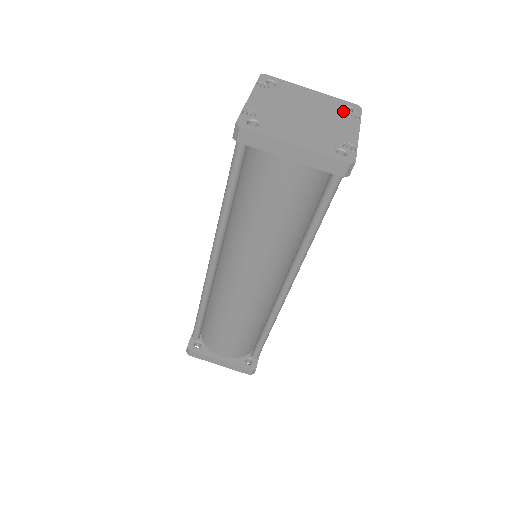
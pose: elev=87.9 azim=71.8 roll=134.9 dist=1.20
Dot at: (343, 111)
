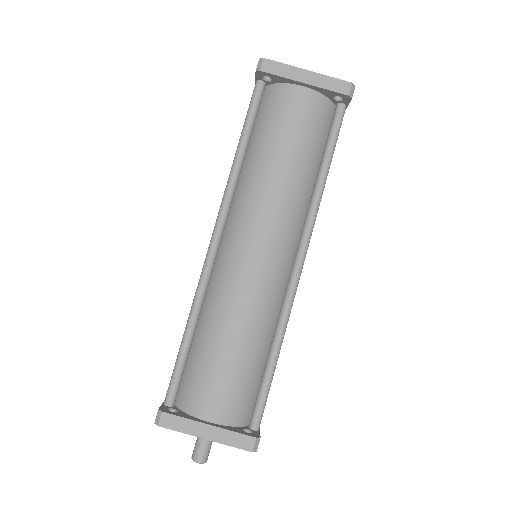
Dot at: occluded
